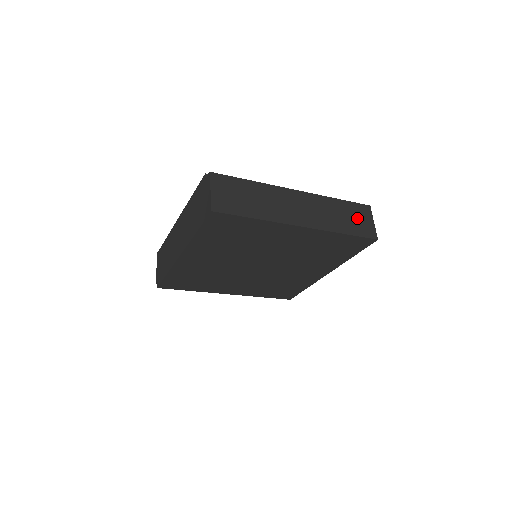
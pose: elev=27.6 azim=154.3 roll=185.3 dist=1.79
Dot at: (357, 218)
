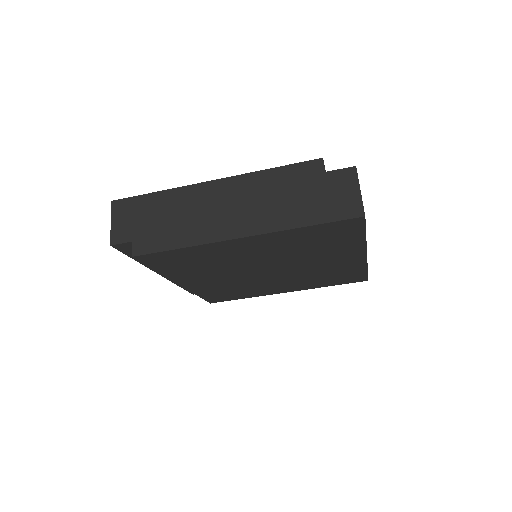
Dot at: occluded
